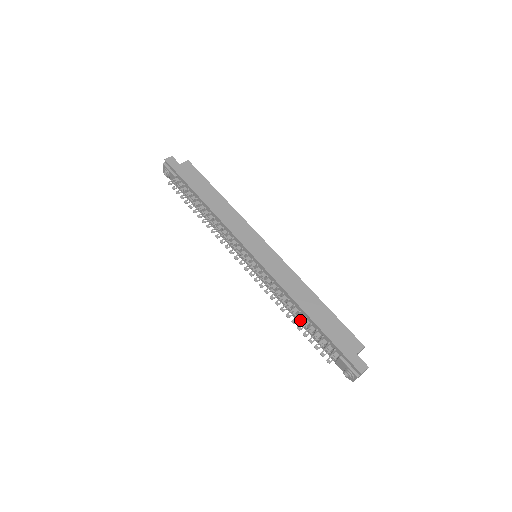
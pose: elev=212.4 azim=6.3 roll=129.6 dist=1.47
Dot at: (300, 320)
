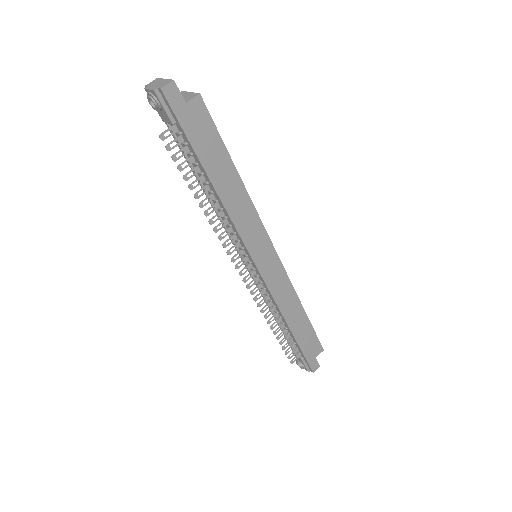
Dot at: occluded
